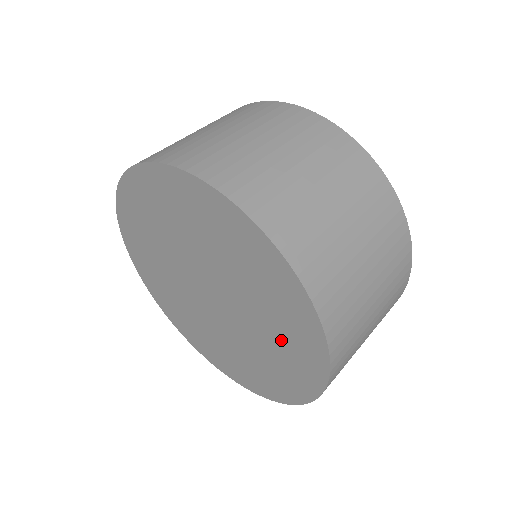
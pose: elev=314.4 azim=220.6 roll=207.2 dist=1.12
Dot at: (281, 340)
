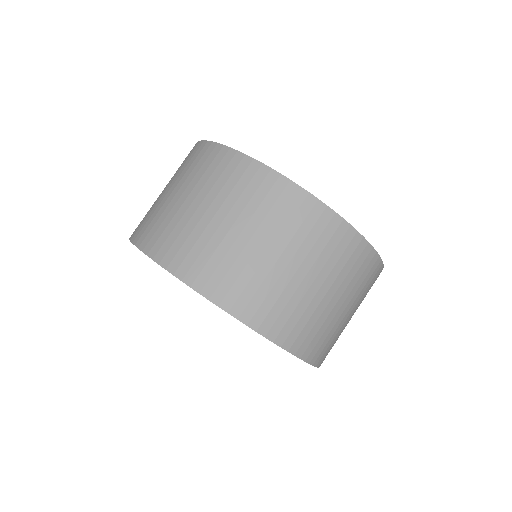
Dot at: occluded
